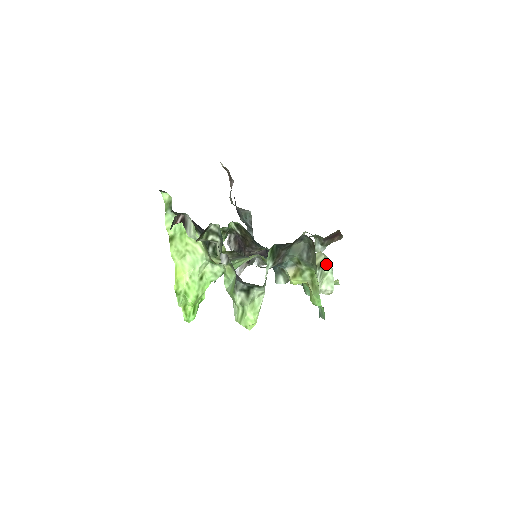
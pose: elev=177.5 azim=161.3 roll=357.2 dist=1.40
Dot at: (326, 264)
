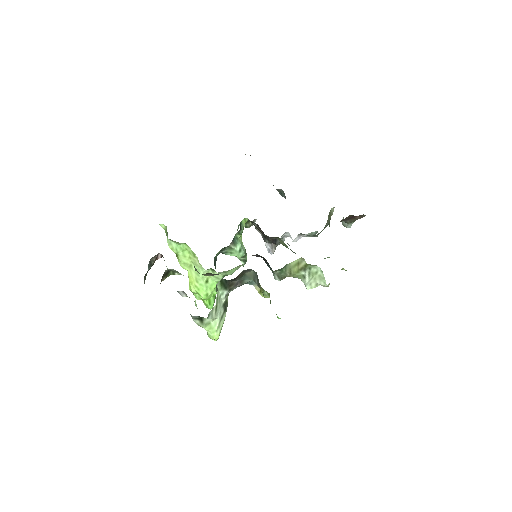
Dot at: (313, 265)
